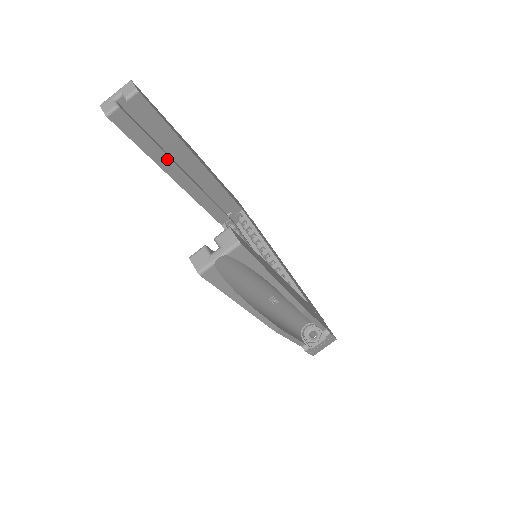
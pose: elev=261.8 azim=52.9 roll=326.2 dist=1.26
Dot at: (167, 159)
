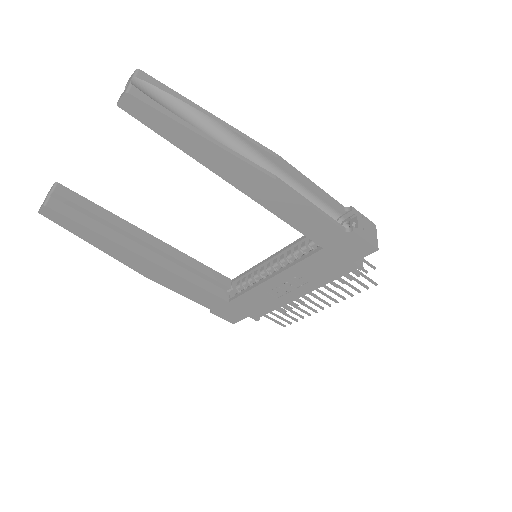
Dot at: (120, 237)
